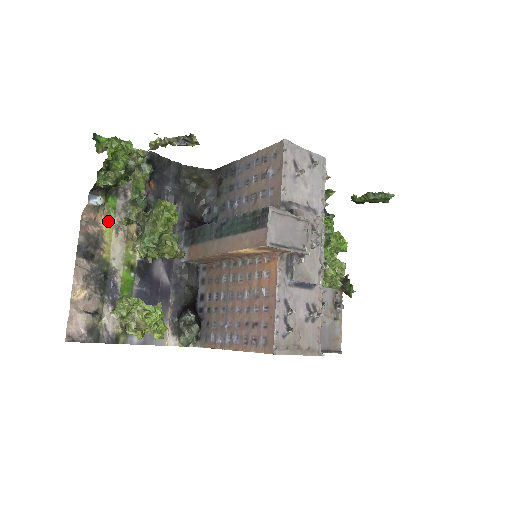
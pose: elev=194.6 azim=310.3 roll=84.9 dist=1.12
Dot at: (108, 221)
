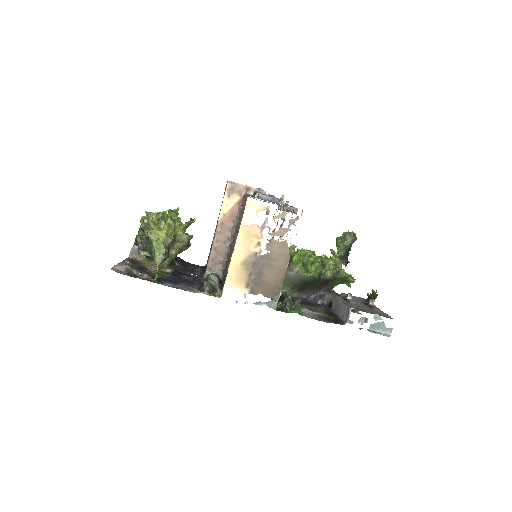
Dot at: (146, 262)
